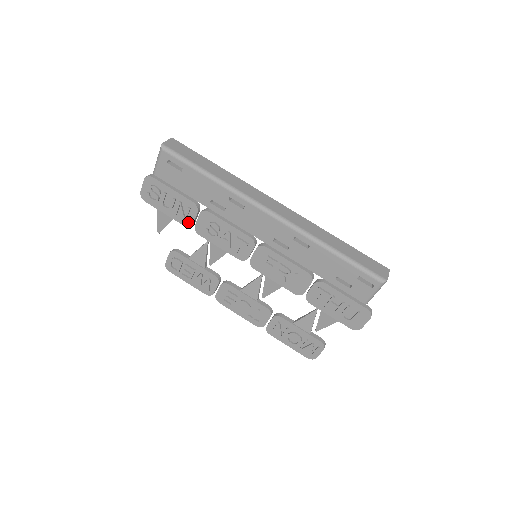
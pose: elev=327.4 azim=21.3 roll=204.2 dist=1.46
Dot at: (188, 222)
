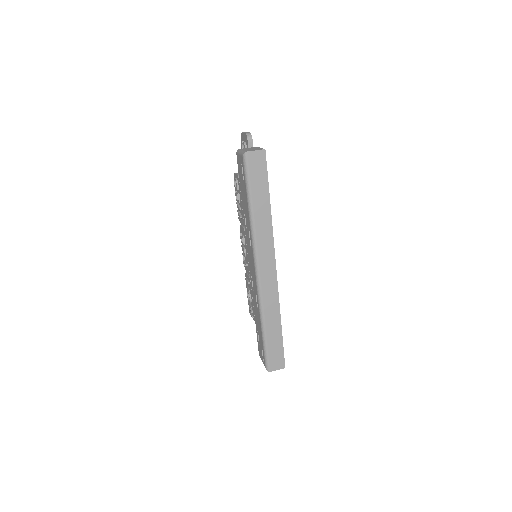
Dot at: occluded
